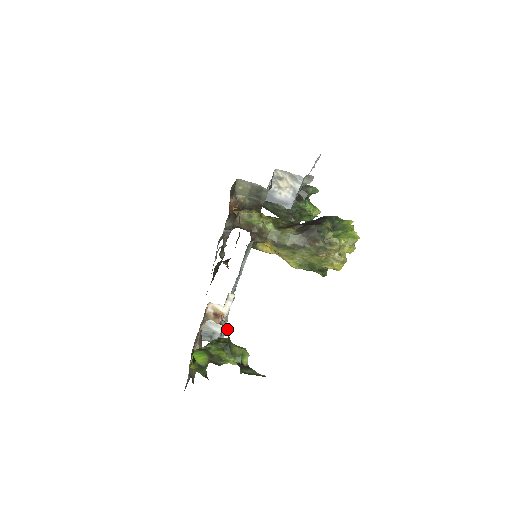
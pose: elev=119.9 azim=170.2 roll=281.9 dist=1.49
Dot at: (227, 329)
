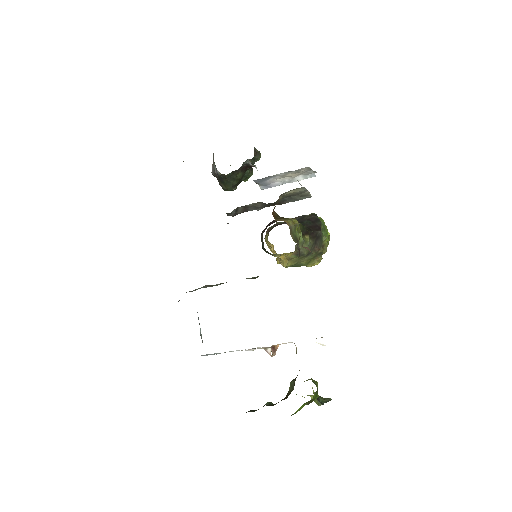
Dot at: occluded
